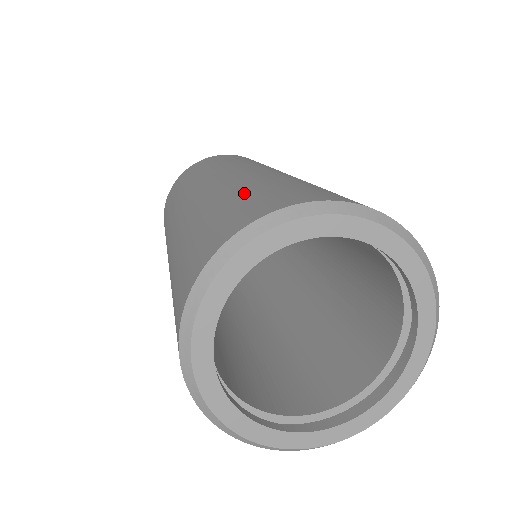
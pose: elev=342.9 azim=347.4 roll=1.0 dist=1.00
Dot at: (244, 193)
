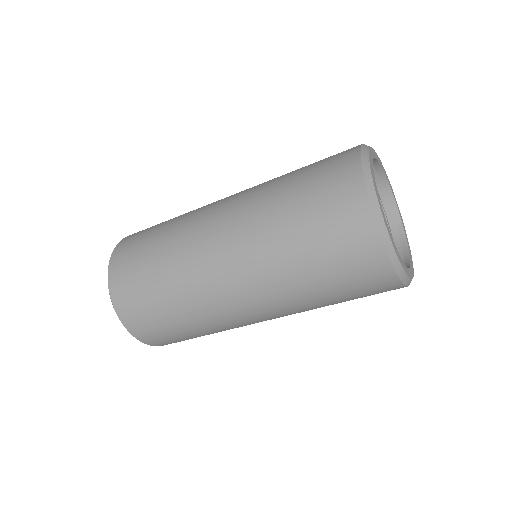
Dot at: occluded
